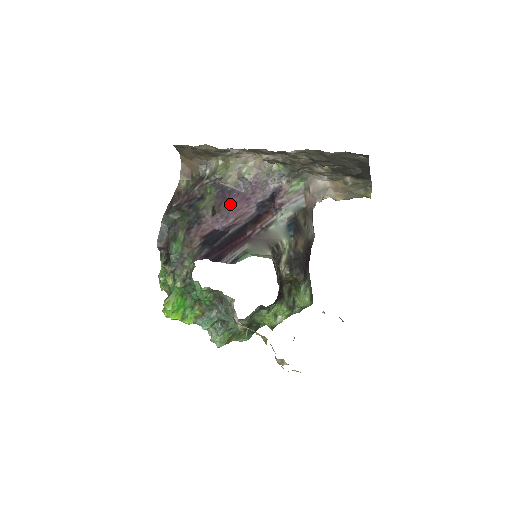
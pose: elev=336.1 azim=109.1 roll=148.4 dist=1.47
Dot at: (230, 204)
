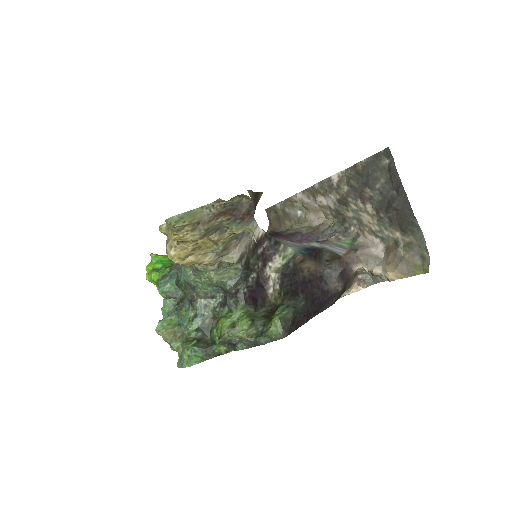
Dot at: occluded
